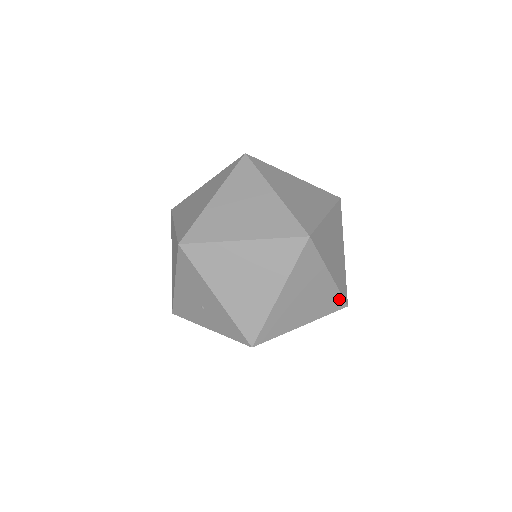
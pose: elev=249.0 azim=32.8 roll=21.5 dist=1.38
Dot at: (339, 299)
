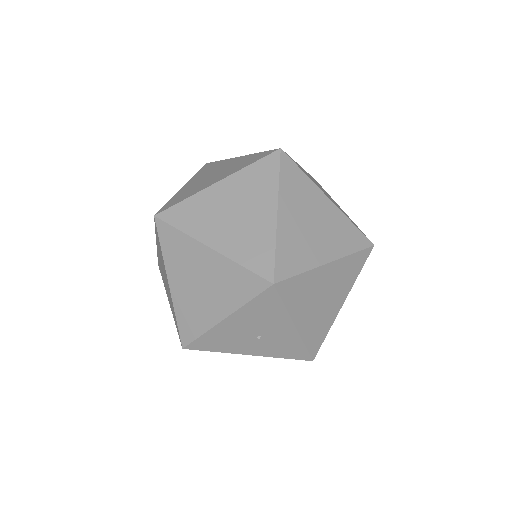
Dot at: occluded
